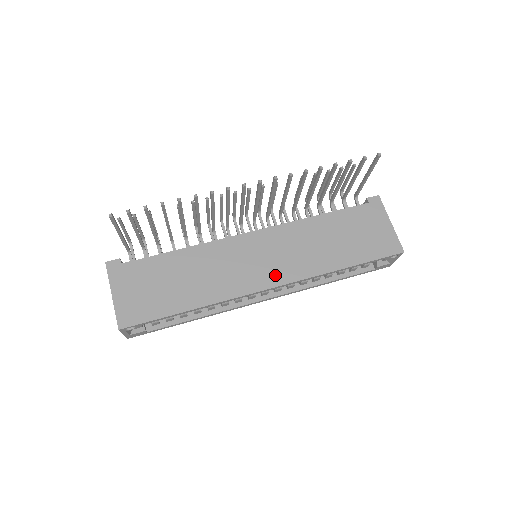
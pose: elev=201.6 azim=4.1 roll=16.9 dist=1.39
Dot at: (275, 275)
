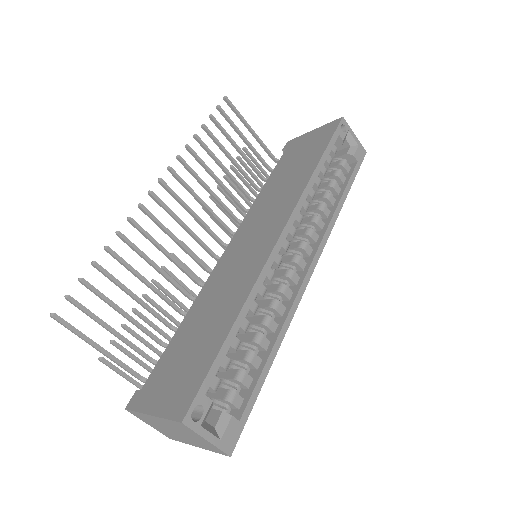
Dot at: (274, 227)
